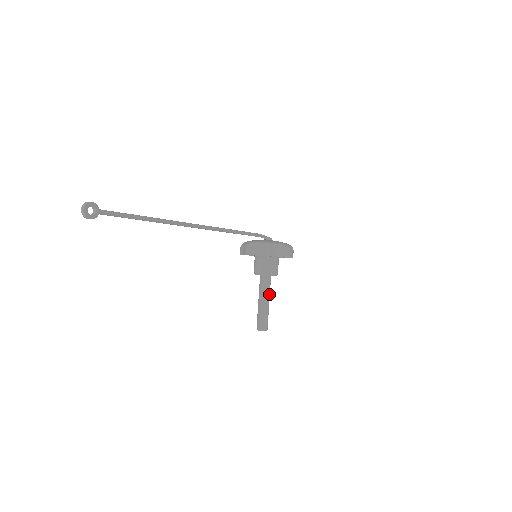
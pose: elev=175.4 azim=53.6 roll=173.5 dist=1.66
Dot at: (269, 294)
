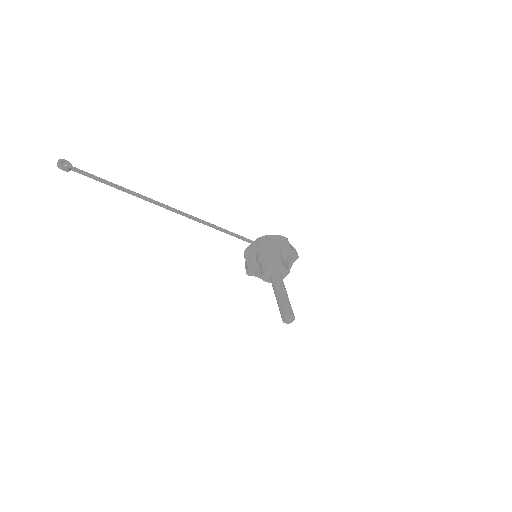
Dot at: (283, 286)
